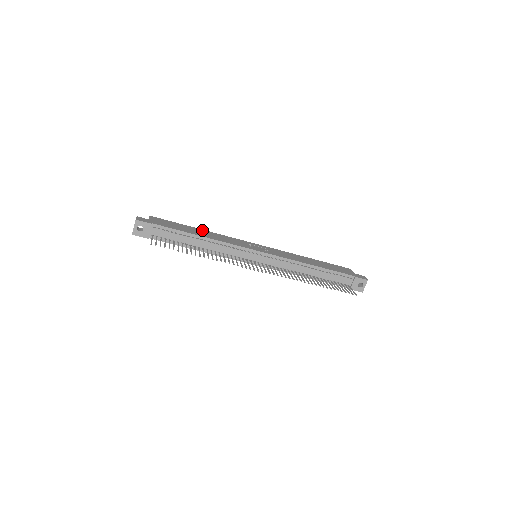
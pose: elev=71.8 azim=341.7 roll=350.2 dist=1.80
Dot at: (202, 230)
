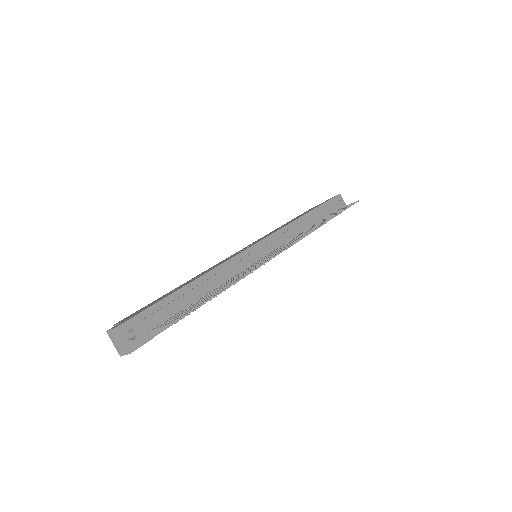
Dot at: (183, 284)
